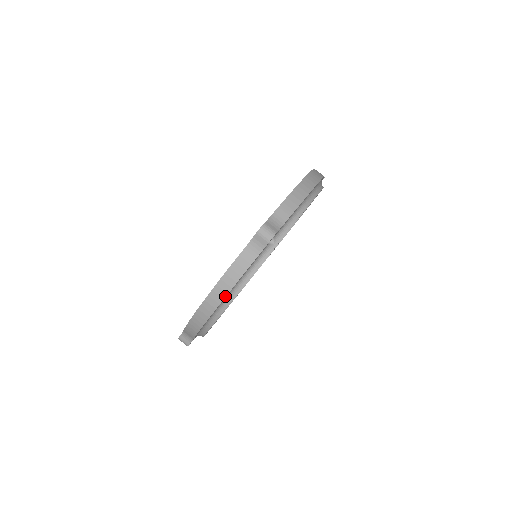
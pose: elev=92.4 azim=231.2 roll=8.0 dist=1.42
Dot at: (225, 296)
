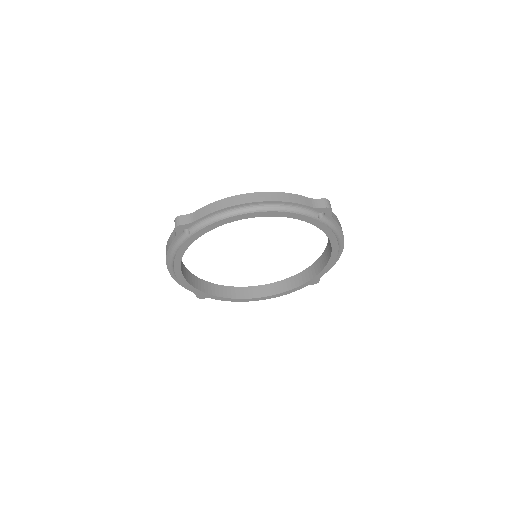
Dot at: (166, 259)
